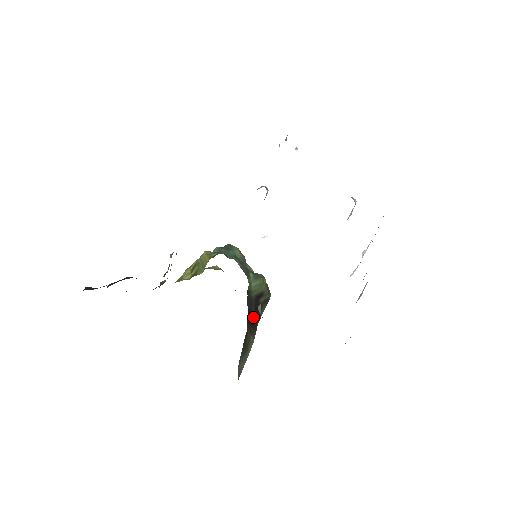
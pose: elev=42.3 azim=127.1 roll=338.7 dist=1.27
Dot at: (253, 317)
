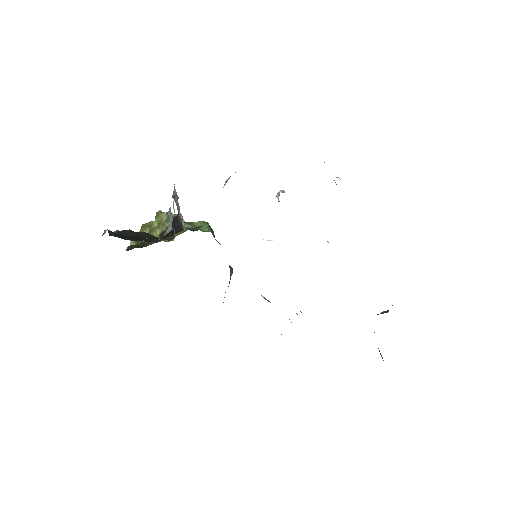
Dot at: occluded
